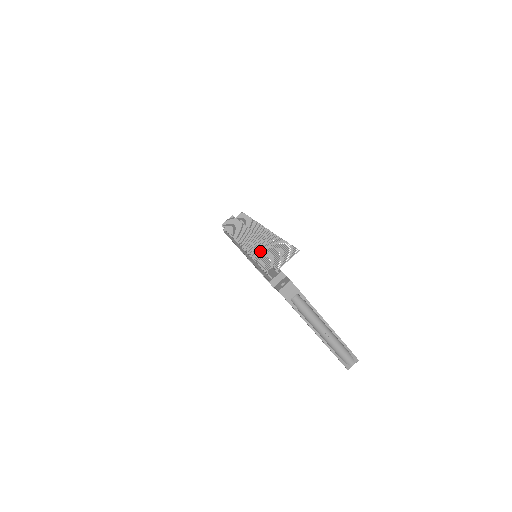
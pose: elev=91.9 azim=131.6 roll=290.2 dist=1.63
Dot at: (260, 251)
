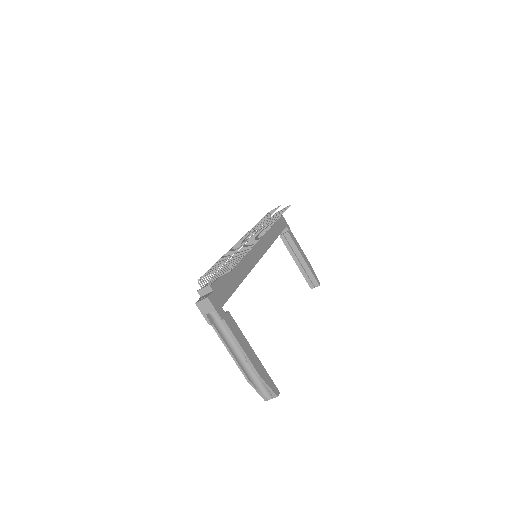
Dot at: (224, 256)
